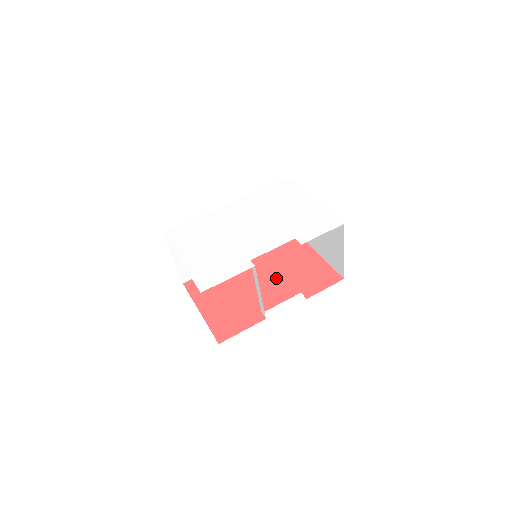
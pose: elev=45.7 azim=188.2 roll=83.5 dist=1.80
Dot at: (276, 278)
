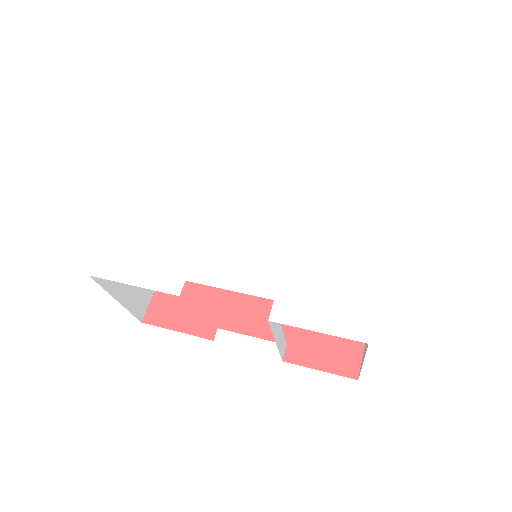
Dot at: occluded
